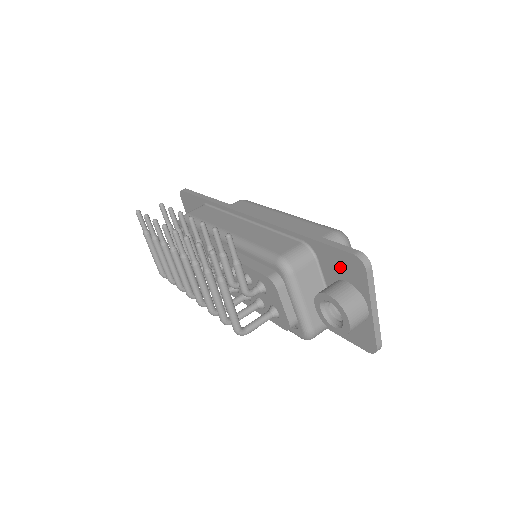
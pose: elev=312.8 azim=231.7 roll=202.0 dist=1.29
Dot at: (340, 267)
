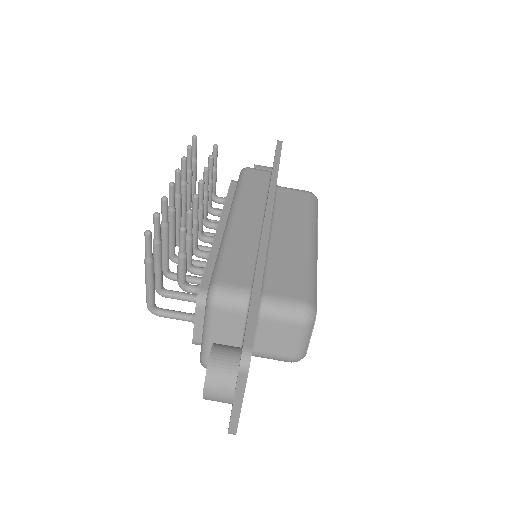
Dot at: occluded
